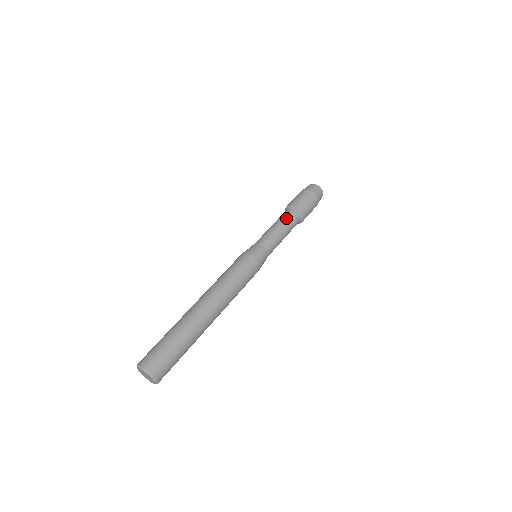
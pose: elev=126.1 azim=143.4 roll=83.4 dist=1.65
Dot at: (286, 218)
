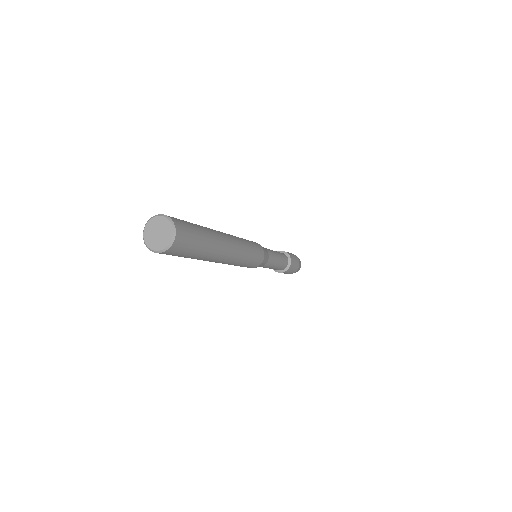
Dot at: occluded
